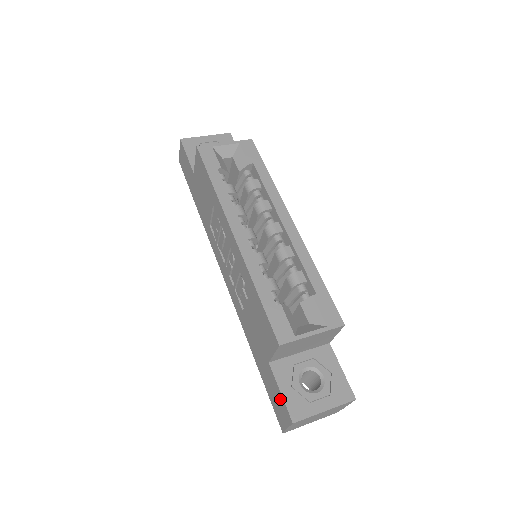
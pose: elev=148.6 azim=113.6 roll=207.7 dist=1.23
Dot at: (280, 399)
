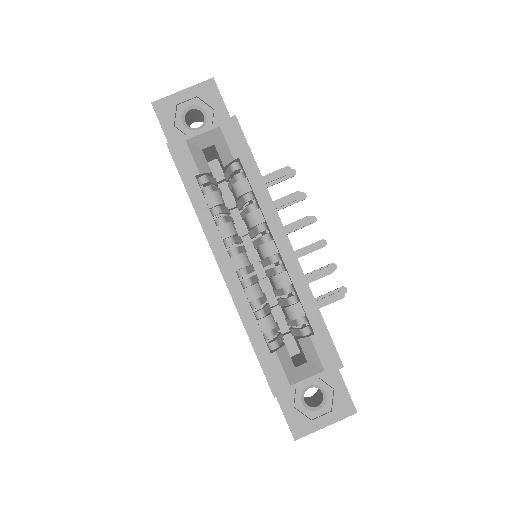
Dot at: (284, 415)
